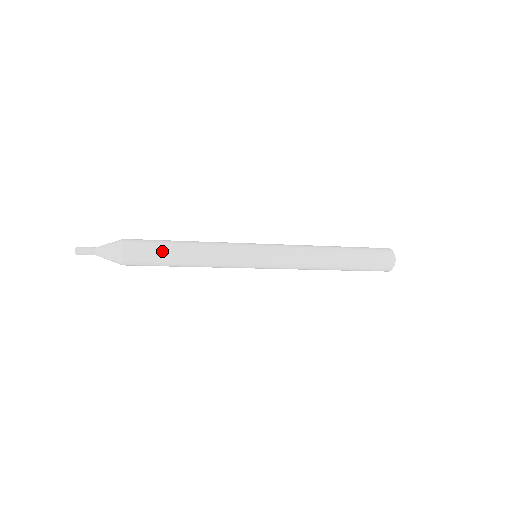
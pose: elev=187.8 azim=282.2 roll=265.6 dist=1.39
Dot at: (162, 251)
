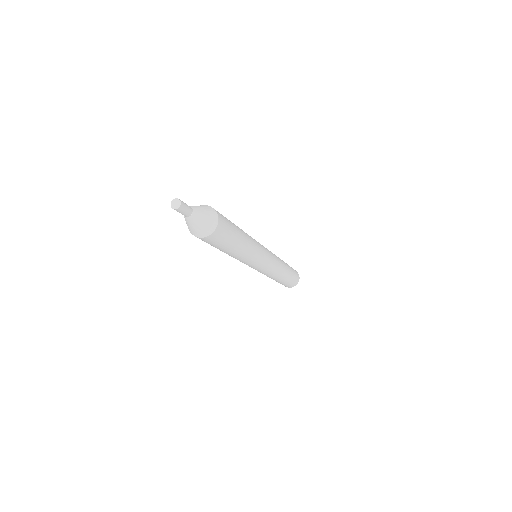
Dot at: (233, 224)
